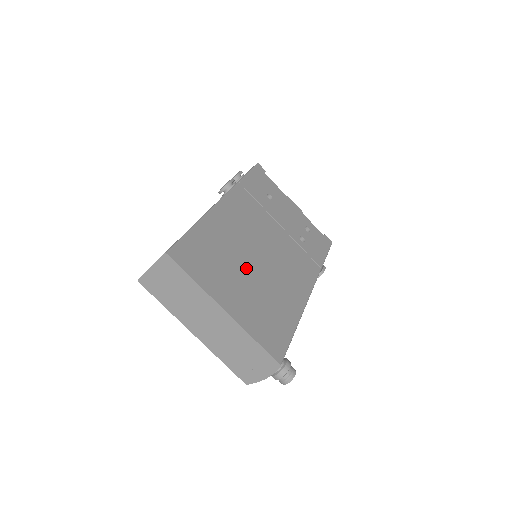
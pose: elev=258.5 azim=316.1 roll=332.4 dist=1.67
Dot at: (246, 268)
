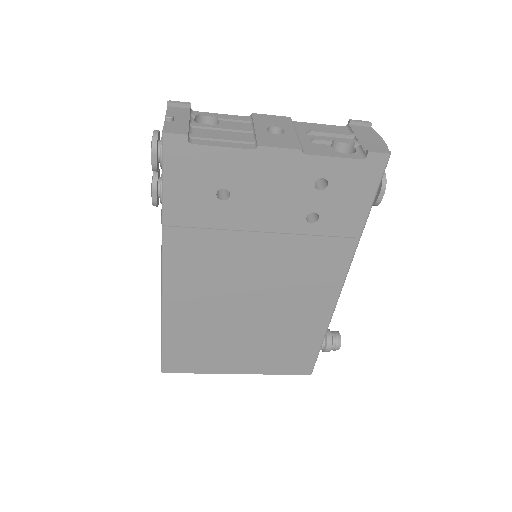
Dot at: (240, 329)
